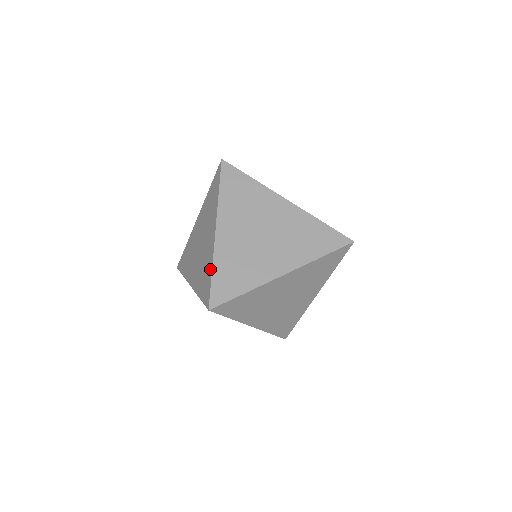
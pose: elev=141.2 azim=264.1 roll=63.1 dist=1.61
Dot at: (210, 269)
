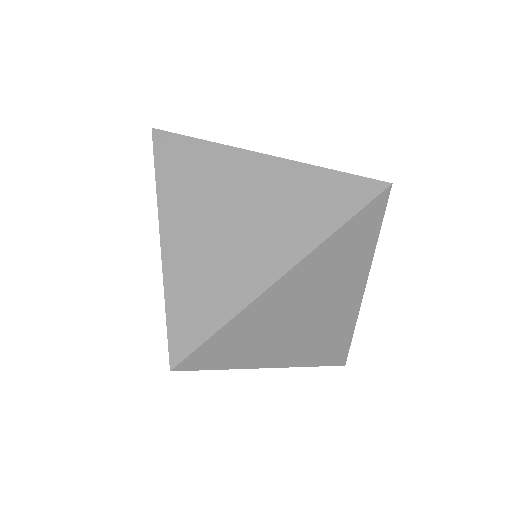
Dot at: occluded
